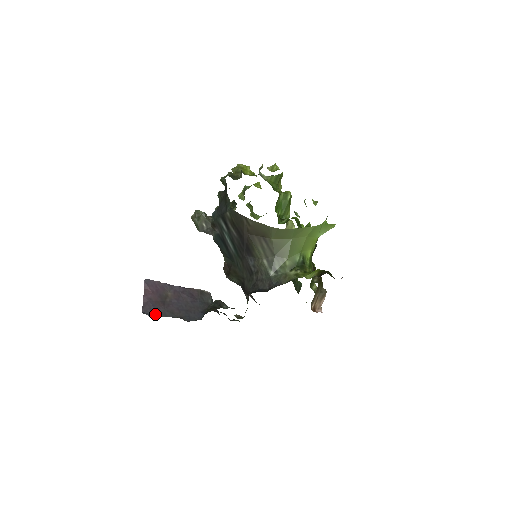
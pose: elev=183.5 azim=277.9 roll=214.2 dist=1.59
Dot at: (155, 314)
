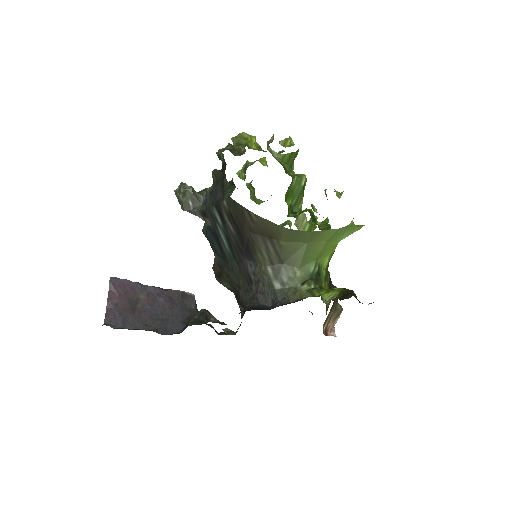
Dot at: (121, 326)
